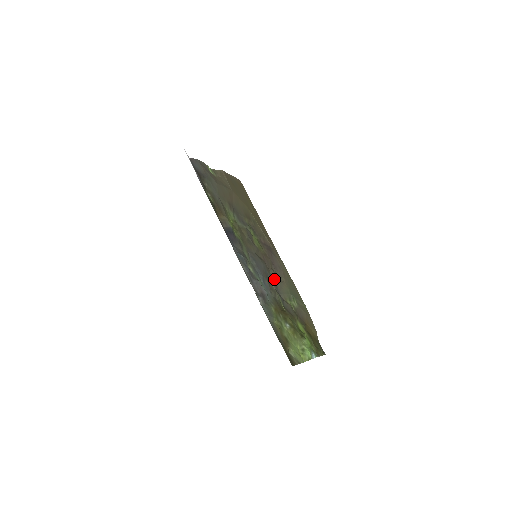
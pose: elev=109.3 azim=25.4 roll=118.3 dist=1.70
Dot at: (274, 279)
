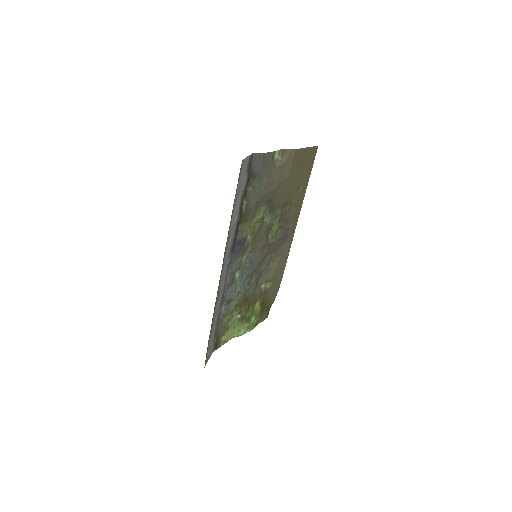
Dot at: (263, 268)
